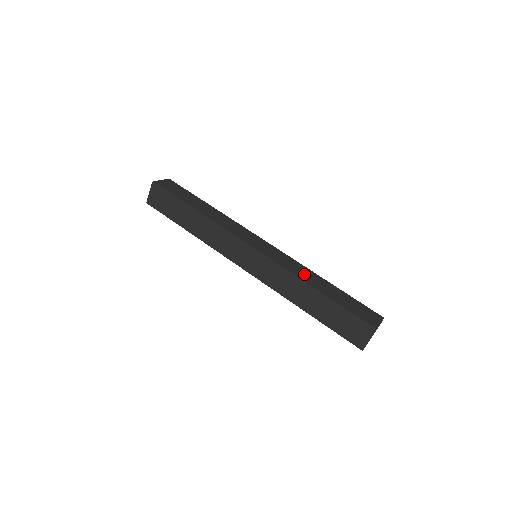
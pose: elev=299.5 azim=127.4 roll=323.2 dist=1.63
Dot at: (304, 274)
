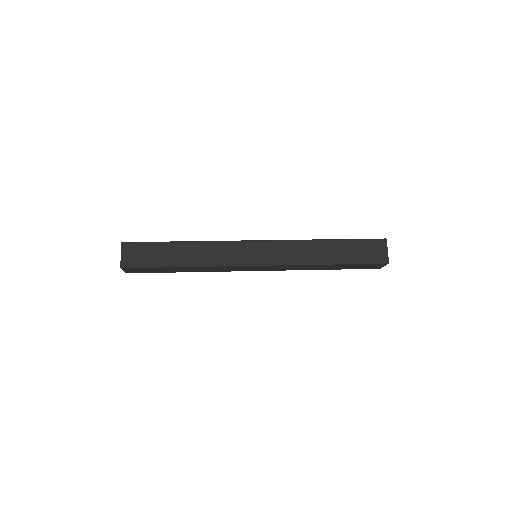
Dot at: occluded
